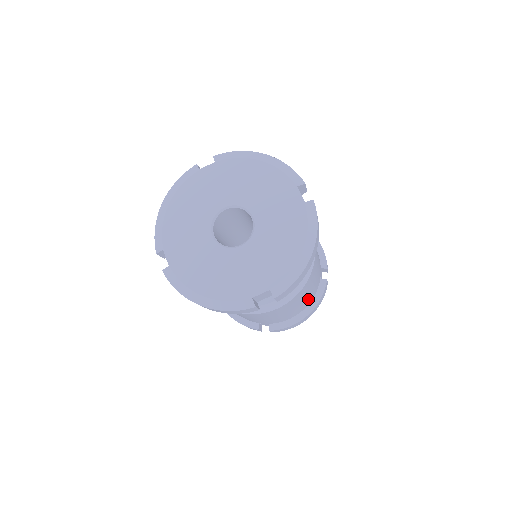
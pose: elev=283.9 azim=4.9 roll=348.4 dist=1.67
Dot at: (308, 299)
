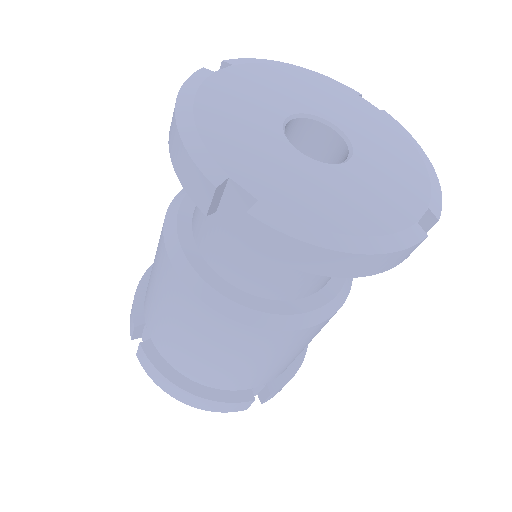
Dot at: (218, 374)
